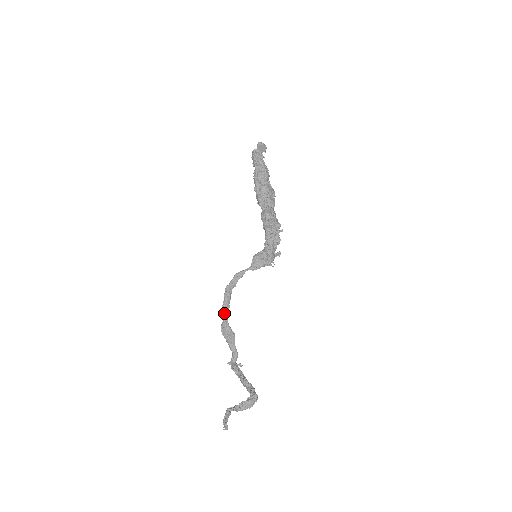
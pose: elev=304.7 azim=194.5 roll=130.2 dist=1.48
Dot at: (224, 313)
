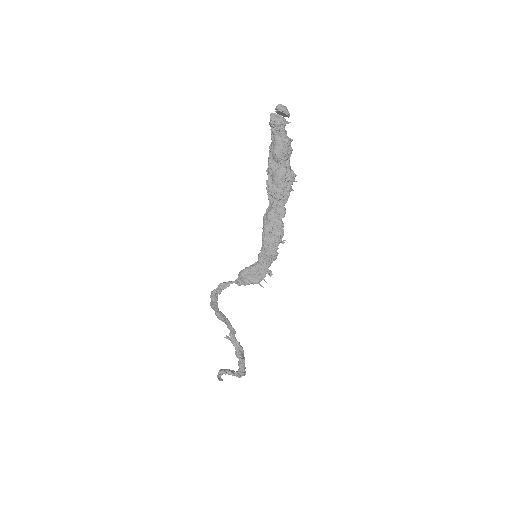
Dot at: (213, 308)
